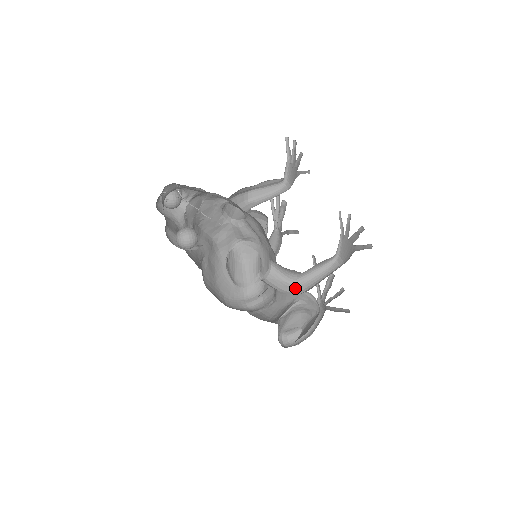
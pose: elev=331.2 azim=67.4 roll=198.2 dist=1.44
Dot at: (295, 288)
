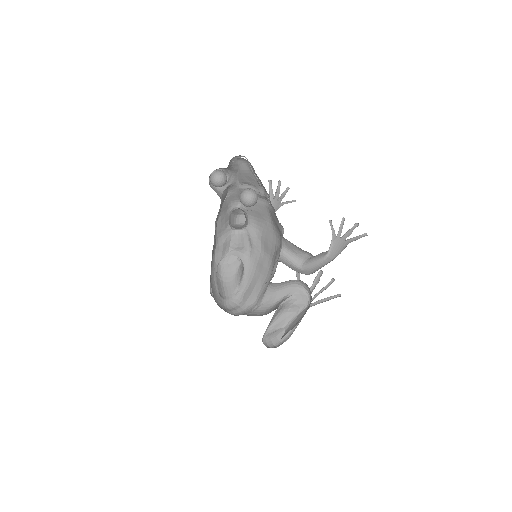
Dot at: (303, 271)
